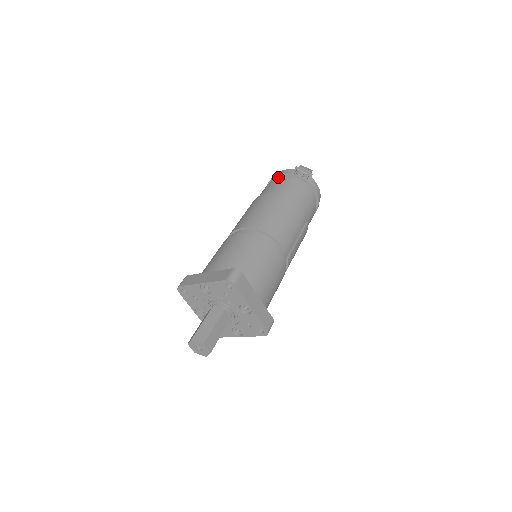
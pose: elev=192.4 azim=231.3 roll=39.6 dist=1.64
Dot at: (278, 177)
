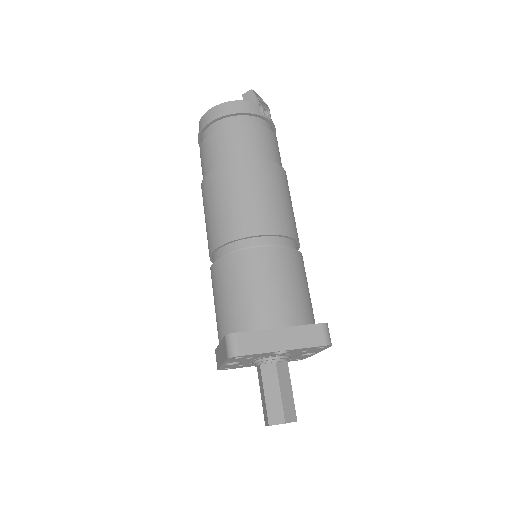
Dot at: (241, 116)
